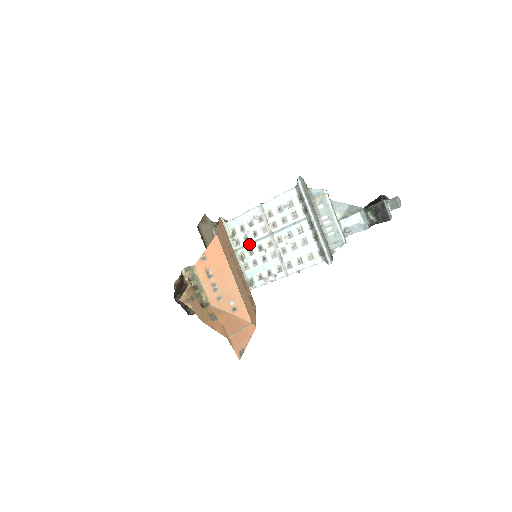
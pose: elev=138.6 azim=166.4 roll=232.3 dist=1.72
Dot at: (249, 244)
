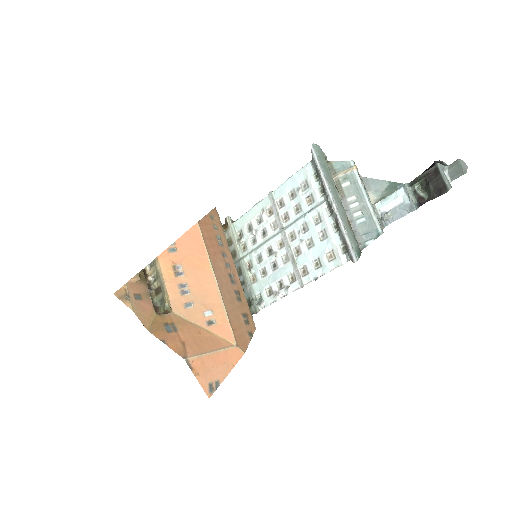
Dot at: (257, 247)
